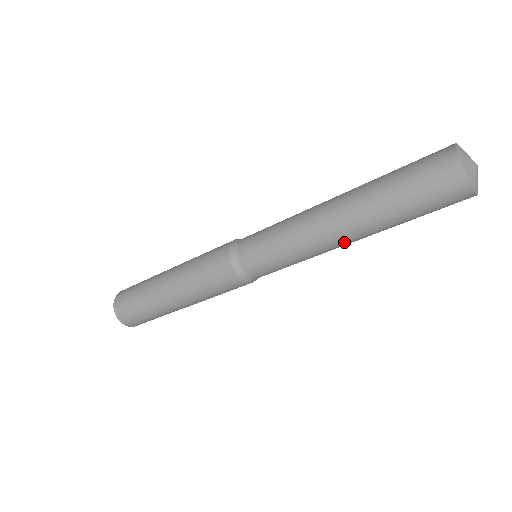
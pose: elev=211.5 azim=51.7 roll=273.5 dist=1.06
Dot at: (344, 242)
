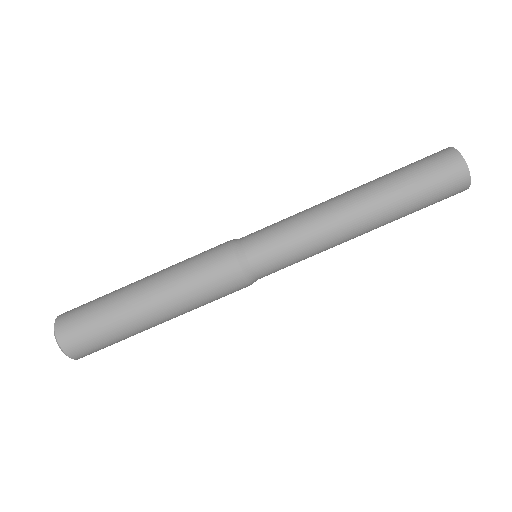
Dot at: (352, 214)
